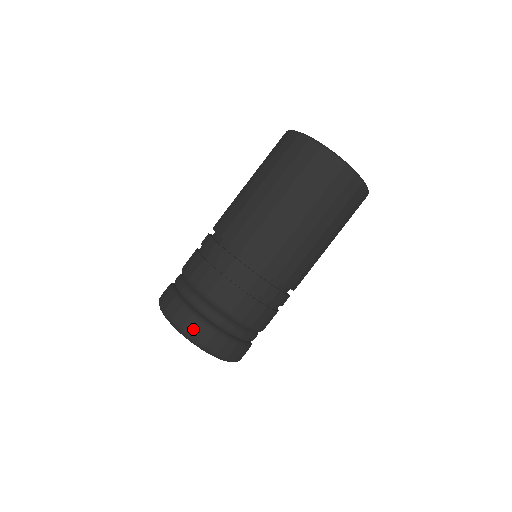
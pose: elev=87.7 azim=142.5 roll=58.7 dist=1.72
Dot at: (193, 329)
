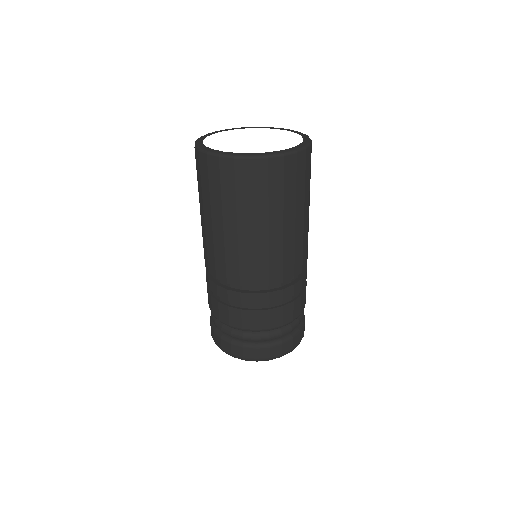
Dot at: (239, 353)
